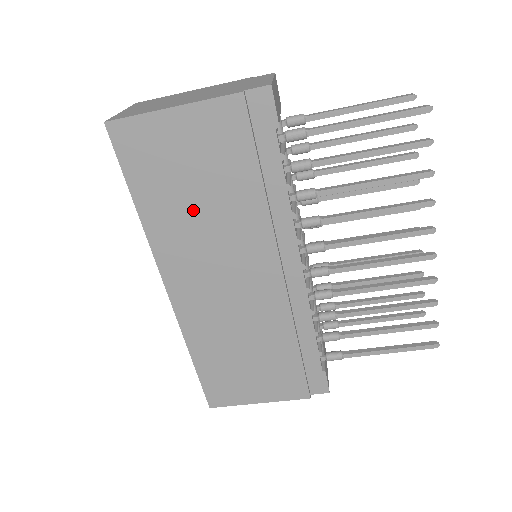
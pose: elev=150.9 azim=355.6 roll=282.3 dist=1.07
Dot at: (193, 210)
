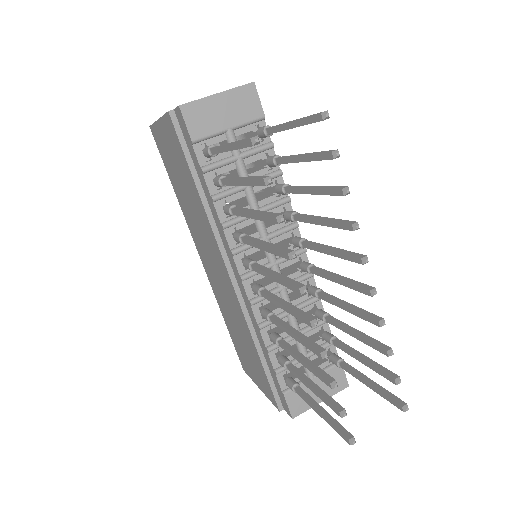
Dot at: (187, 201)
